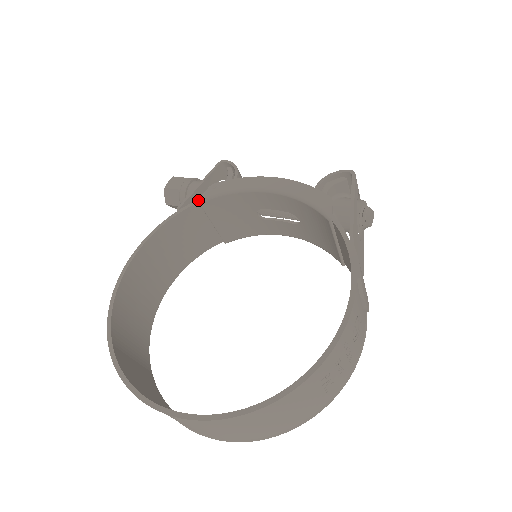
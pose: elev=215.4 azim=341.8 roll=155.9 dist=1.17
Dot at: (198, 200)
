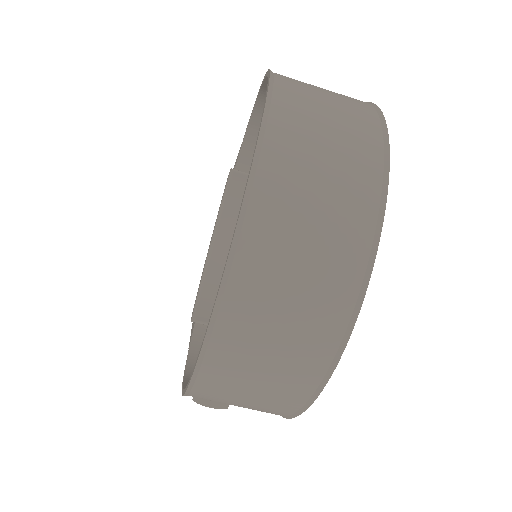
Dot at: (191, 321)
